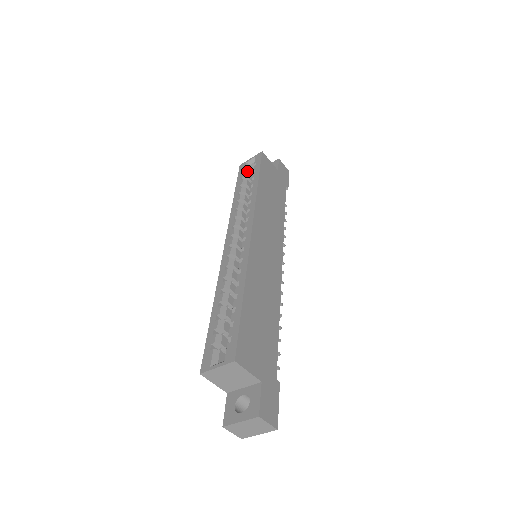
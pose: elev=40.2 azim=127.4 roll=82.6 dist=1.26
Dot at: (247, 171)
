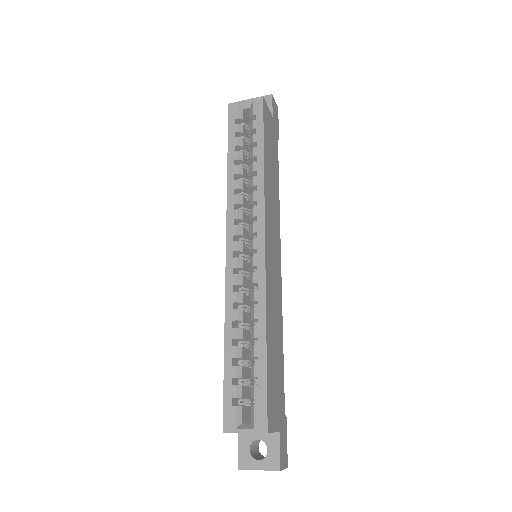
Dot at: (240, 120)
